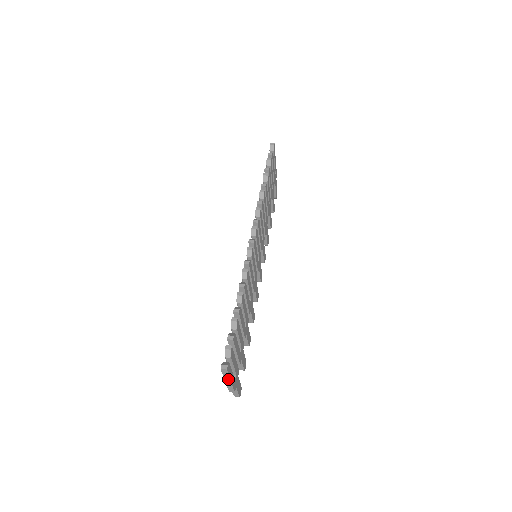
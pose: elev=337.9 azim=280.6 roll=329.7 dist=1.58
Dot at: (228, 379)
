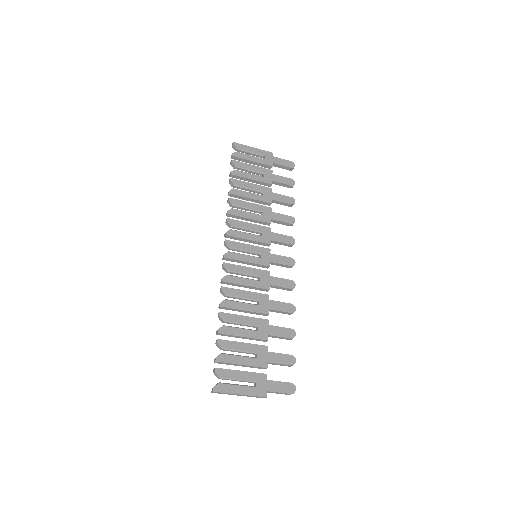
Dot at: (234, 394)
